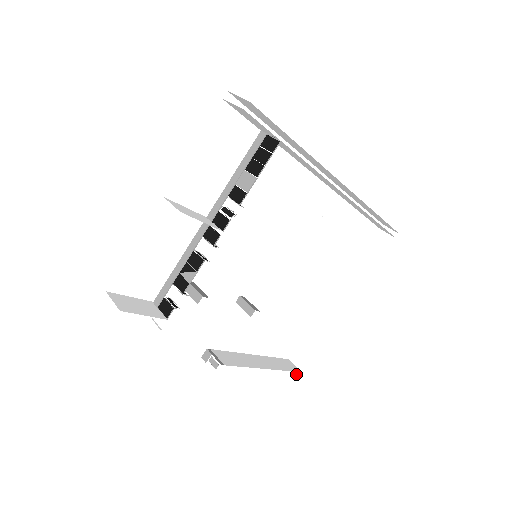
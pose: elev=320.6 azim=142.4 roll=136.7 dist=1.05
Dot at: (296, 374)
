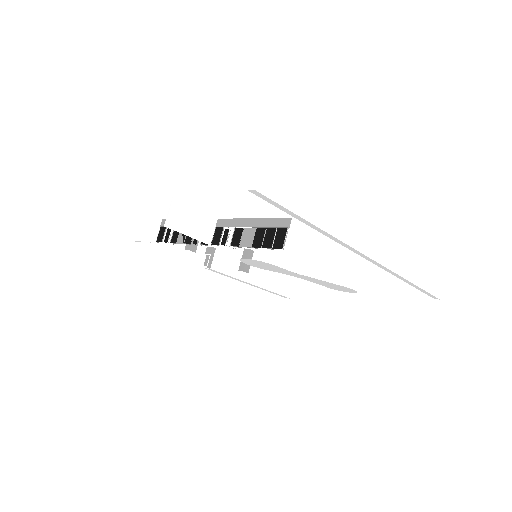
Dot at: (284, 296)
